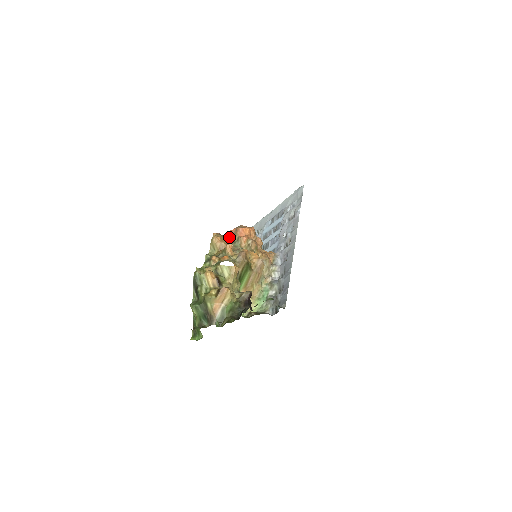
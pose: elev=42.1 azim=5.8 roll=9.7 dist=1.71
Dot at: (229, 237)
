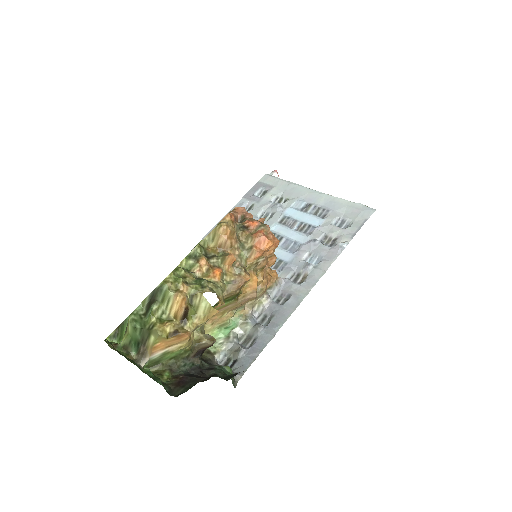
Dot at: (242, 233)
